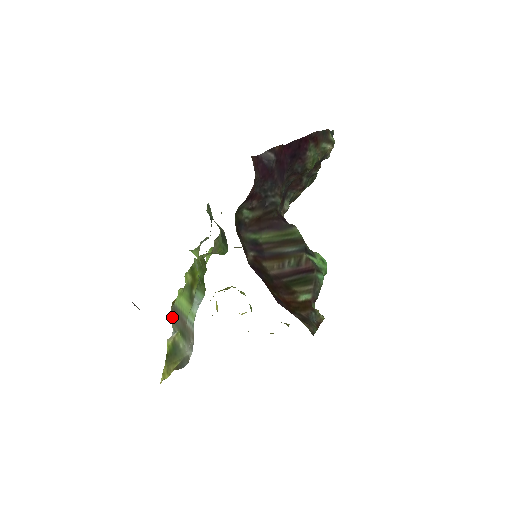
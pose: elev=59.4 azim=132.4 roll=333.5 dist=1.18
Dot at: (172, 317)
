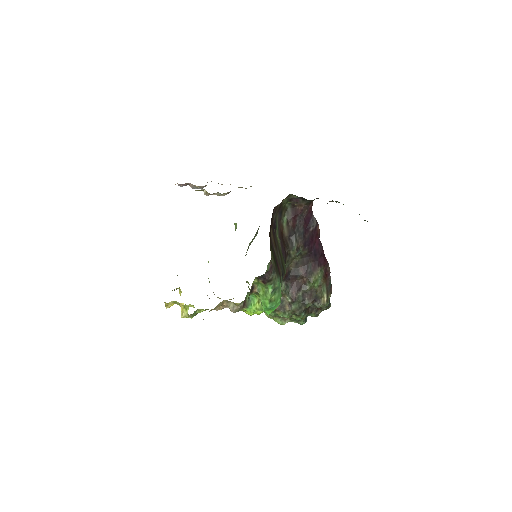
Dot at: occluded
